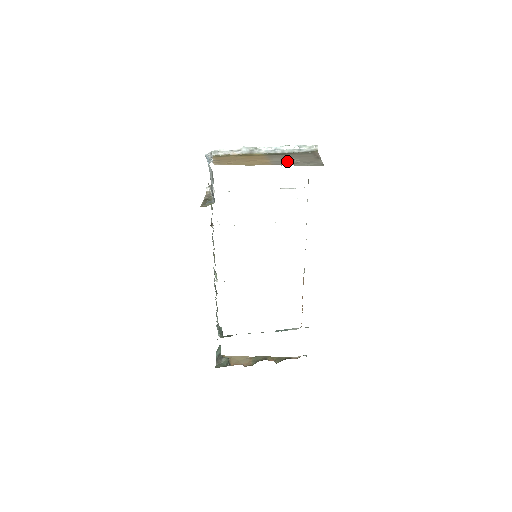
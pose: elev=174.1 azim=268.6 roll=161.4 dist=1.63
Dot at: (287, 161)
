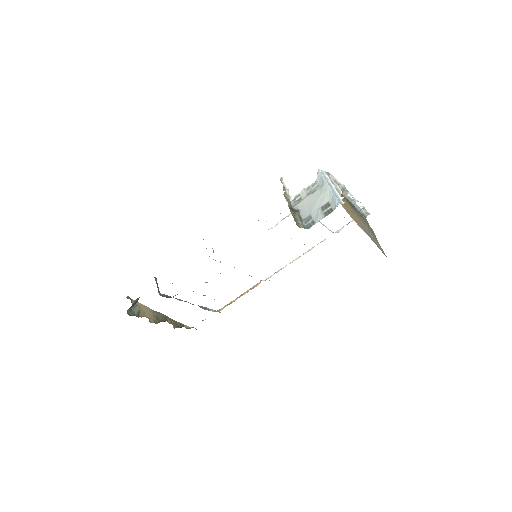
Dot at: (368, 231)
